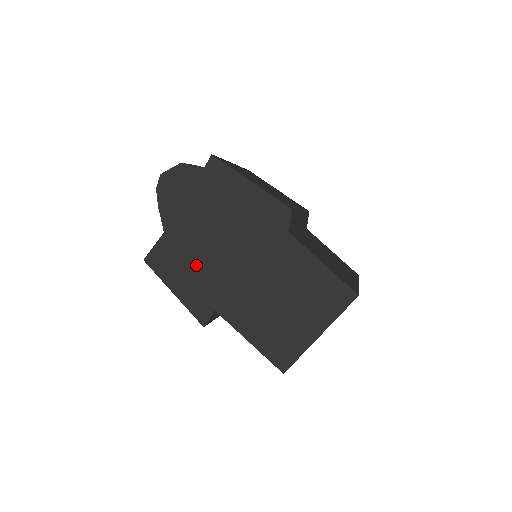
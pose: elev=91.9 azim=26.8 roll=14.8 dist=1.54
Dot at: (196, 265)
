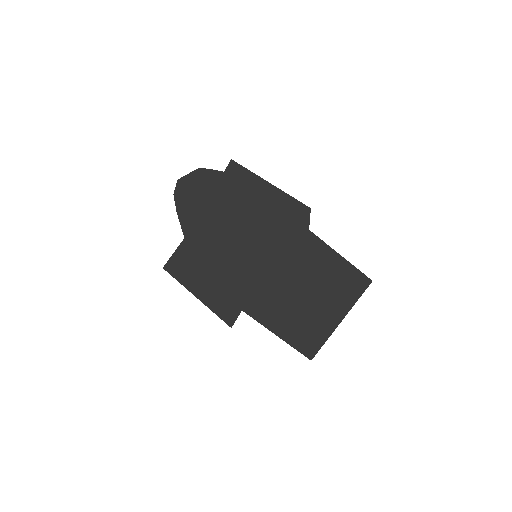
Dot at: (220, 268)
